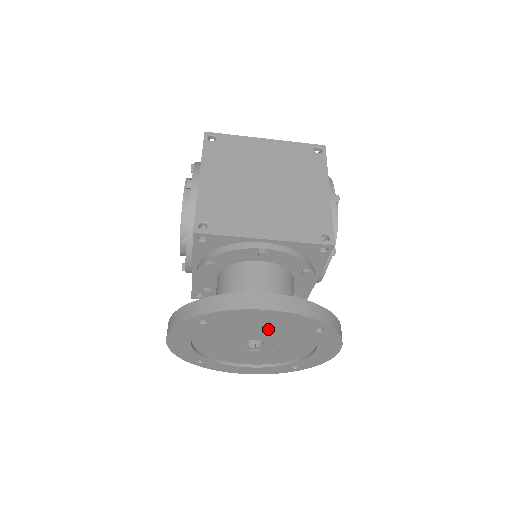
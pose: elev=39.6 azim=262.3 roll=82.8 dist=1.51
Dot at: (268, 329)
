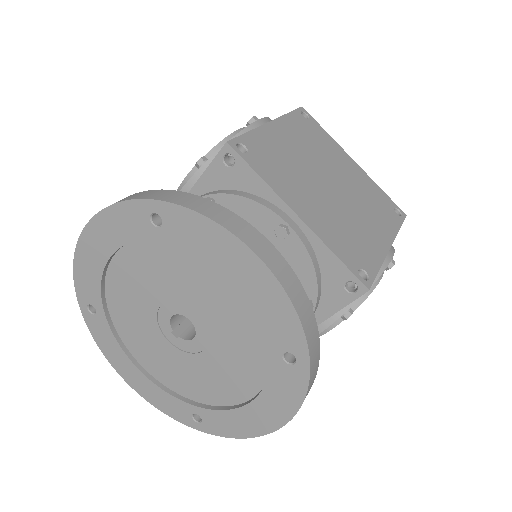
Dot at: (223, 308)
